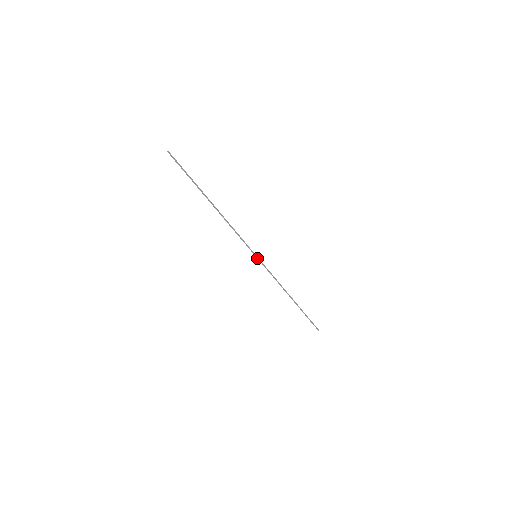
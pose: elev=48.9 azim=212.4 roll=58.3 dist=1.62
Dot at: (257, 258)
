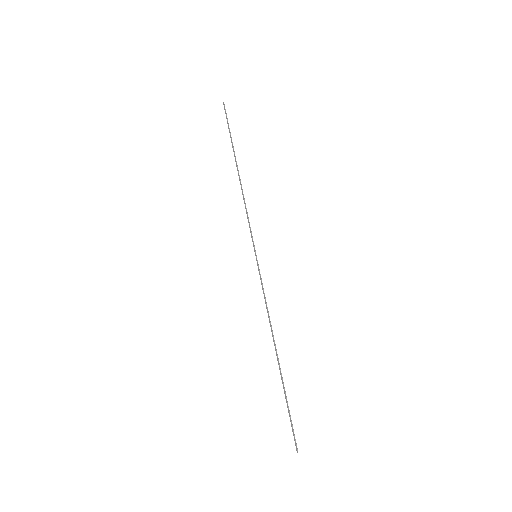
Dot at: occluded
